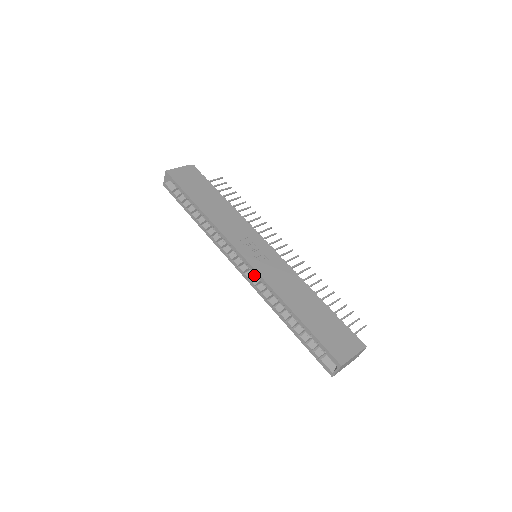
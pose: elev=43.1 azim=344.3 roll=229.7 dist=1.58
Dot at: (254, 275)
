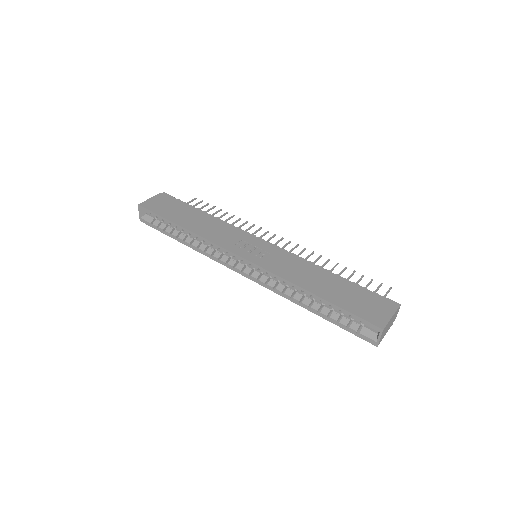
Dot at: (260, 274)
